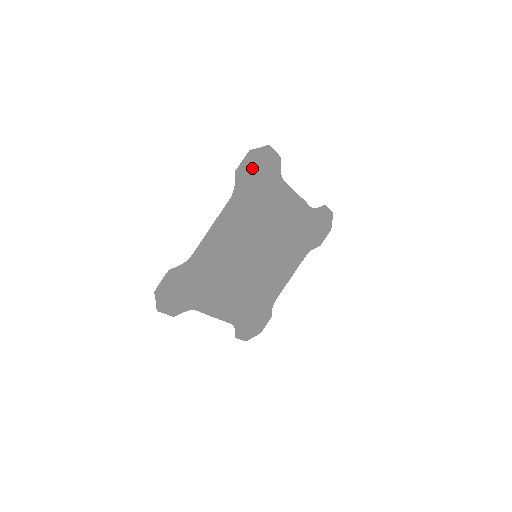
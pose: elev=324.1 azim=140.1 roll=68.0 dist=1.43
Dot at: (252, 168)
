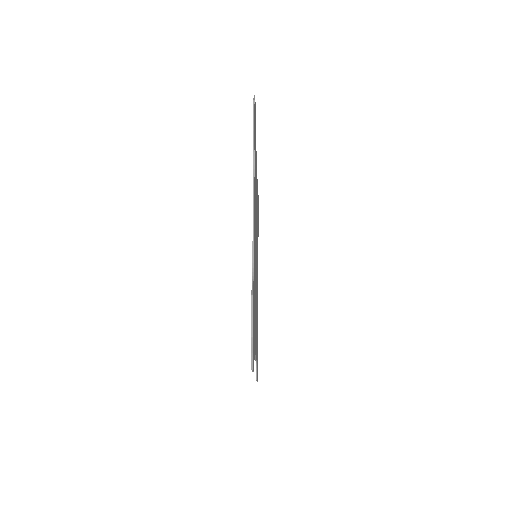
Dot at: occluded
